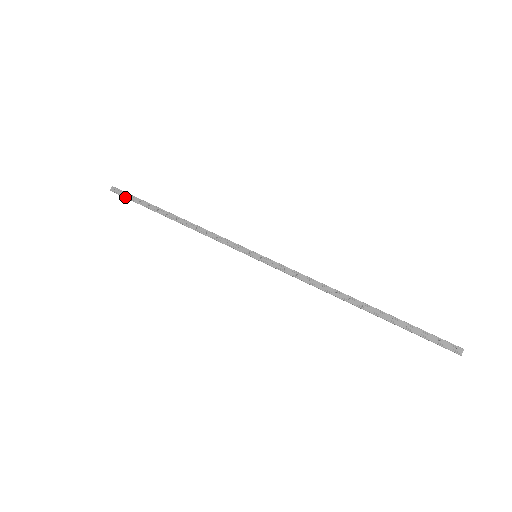
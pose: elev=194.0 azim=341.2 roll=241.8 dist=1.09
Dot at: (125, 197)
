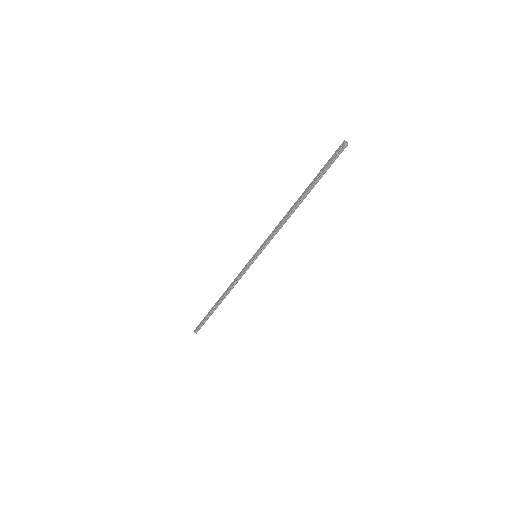
Dot at: (200, 325)
